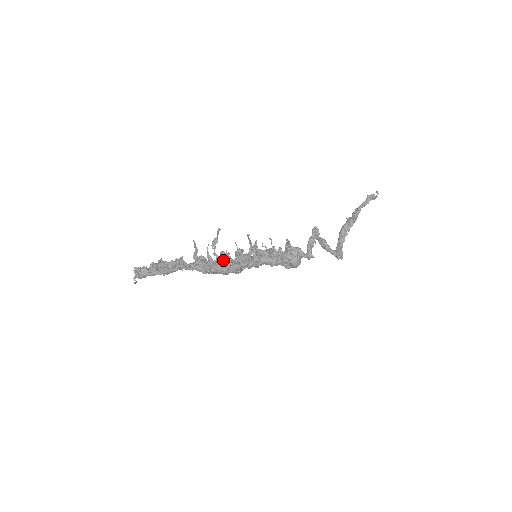
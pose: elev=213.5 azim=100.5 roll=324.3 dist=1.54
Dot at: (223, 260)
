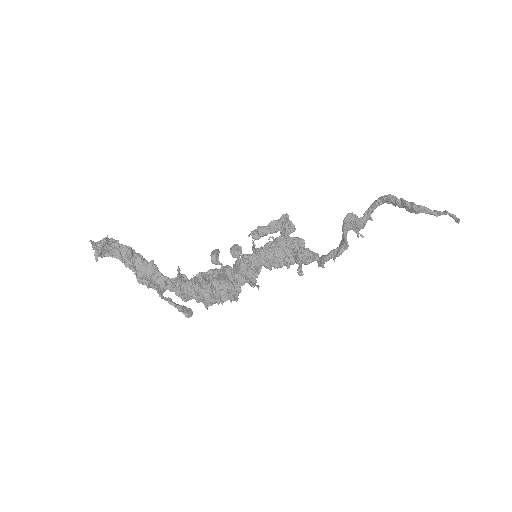
Dot at: (212, 303)
